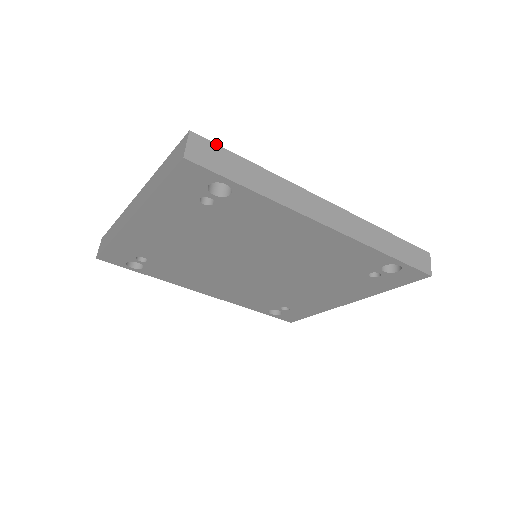
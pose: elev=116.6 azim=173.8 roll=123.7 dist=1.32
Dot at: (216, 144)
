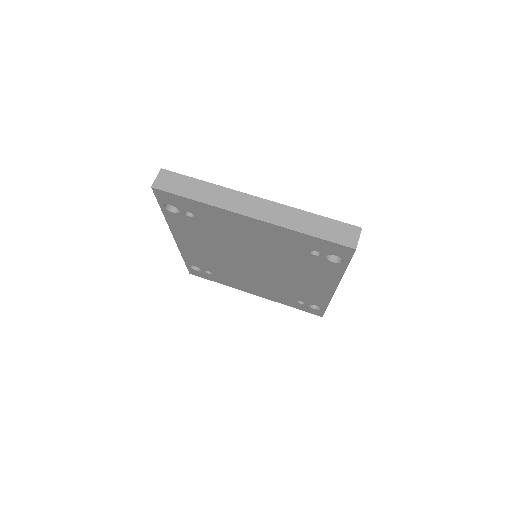
Dot at: occluded
